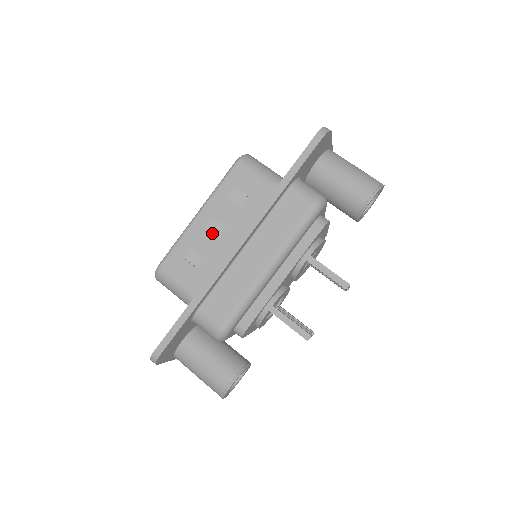
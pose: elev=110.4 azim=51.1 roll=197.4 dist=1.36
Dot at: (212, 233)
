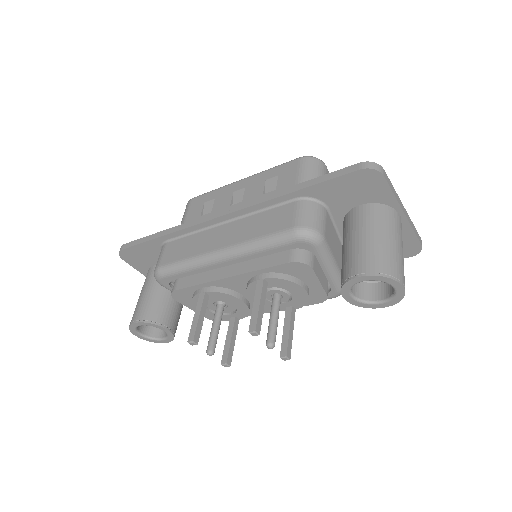
Dot at: (233, 200)
